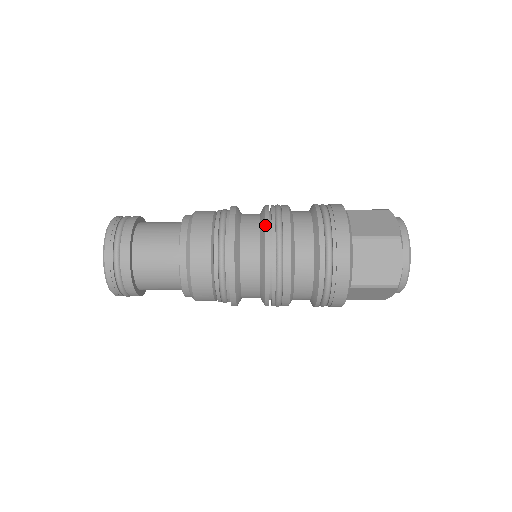
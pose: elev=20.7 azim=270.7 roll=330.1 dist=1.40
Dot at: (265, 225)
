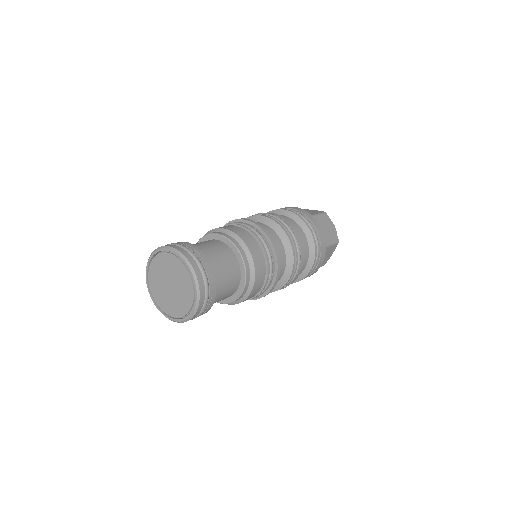
Dot at: occluded
